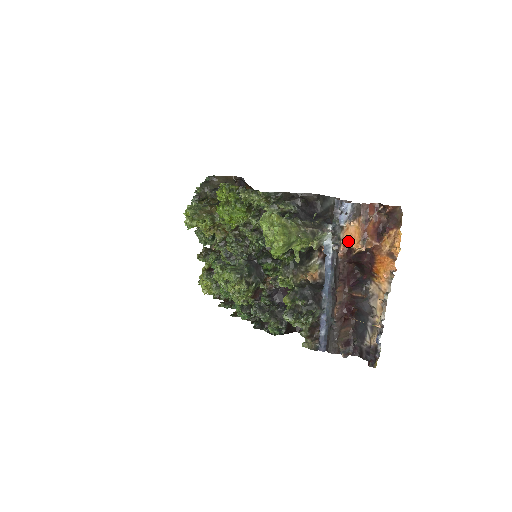
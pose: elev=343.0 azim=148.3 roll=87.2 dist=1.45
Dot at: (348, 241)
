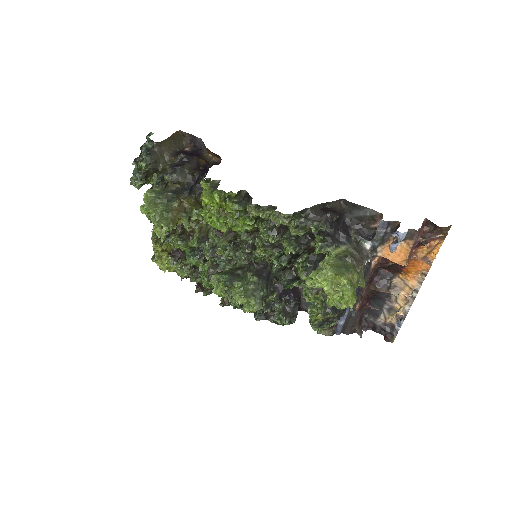
Dot at: (388, 256)
